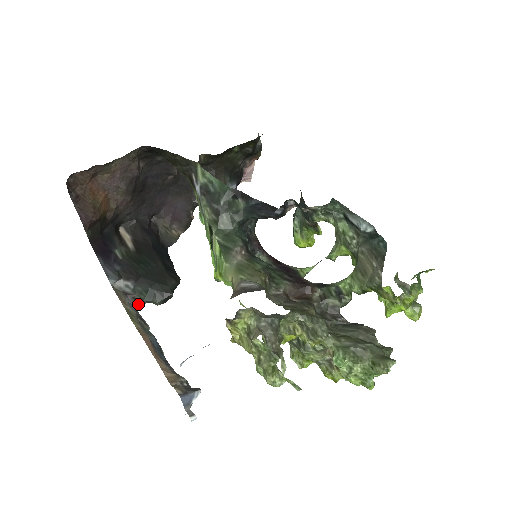
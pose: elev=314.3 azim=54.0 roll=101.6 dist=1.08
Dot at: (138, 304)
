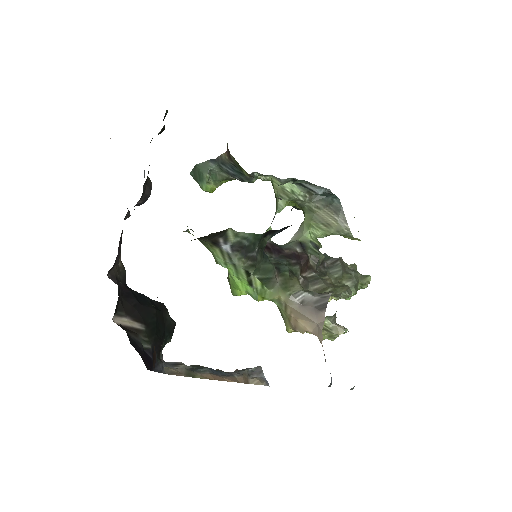
Dot at: occluded
